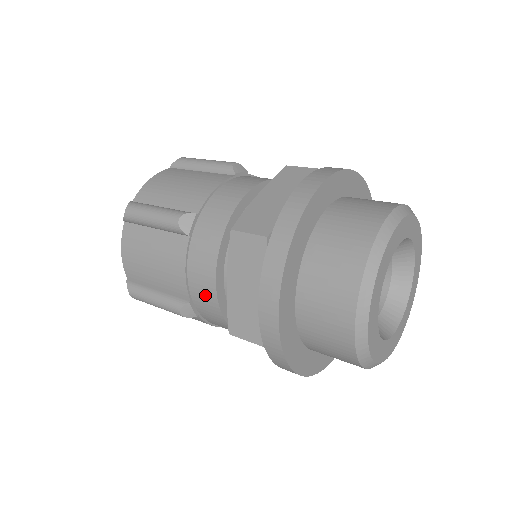
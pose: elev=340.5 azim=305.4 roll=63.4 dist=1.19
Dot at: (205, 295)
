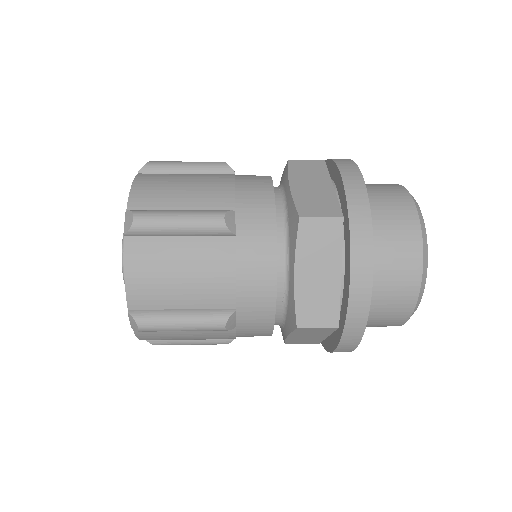
Dot at: (259, 296)
